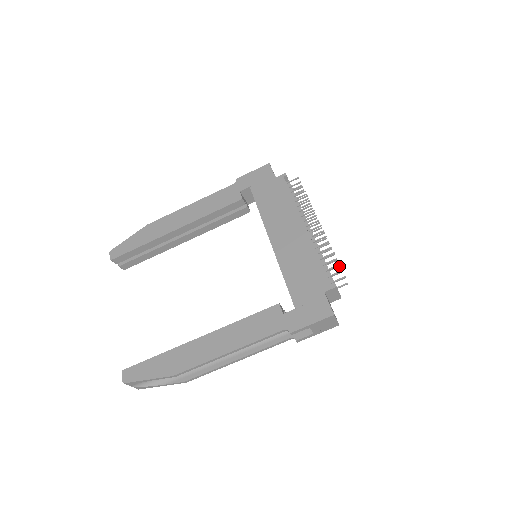
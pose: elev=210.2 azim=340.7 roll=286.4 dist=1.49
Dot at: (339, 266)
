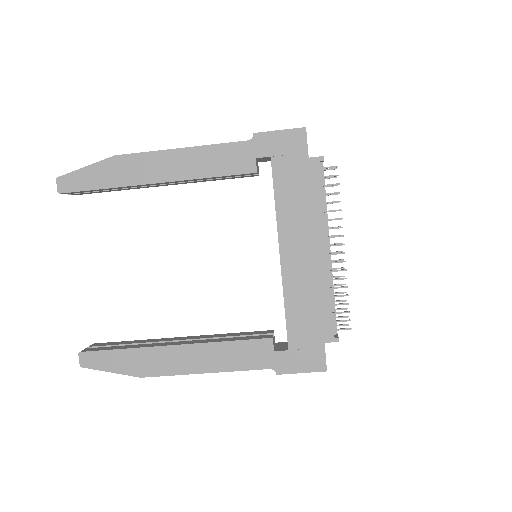
Dot at: occluded
